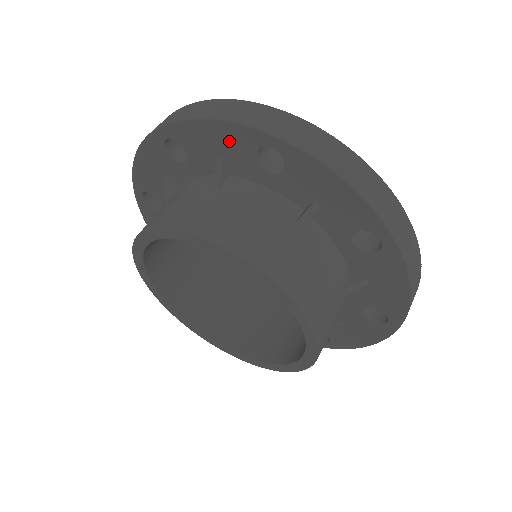
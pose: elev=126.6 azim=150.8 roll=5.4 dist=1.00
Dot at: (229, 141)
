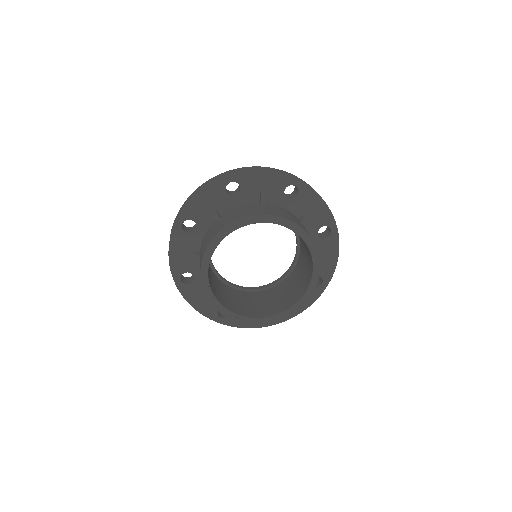
Dot at: (272, 182)
